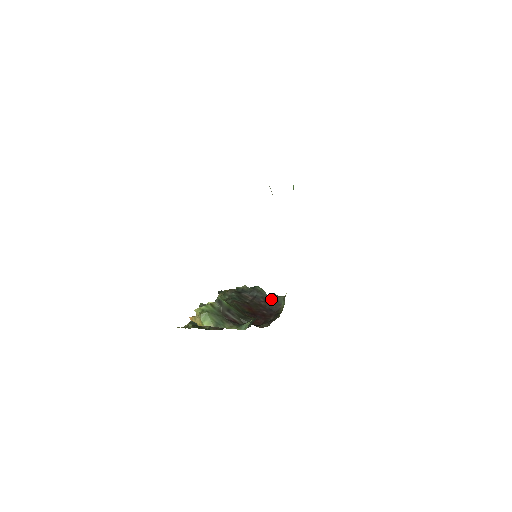
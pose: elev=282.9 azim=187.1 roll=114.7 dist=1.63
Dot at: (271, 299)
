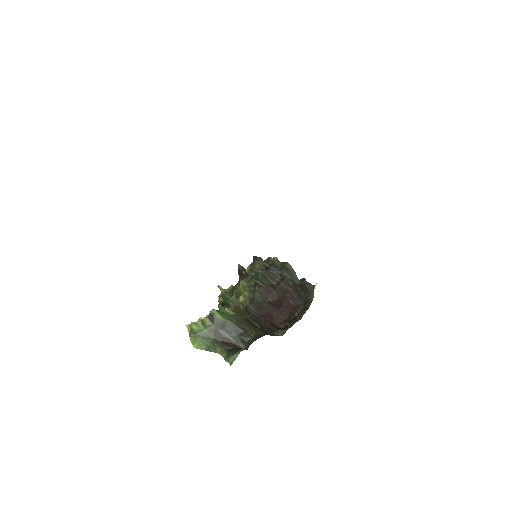
Dot at: (300, 285)
